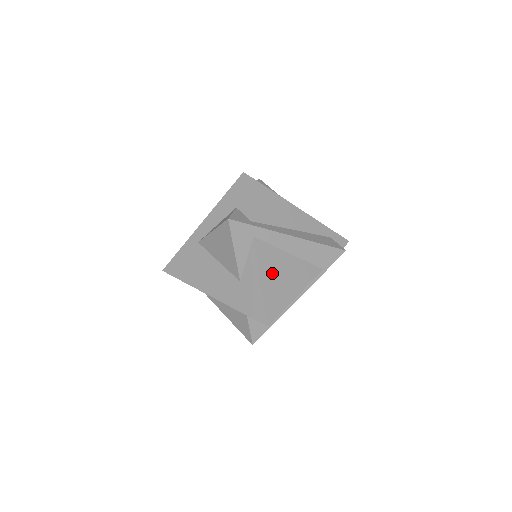
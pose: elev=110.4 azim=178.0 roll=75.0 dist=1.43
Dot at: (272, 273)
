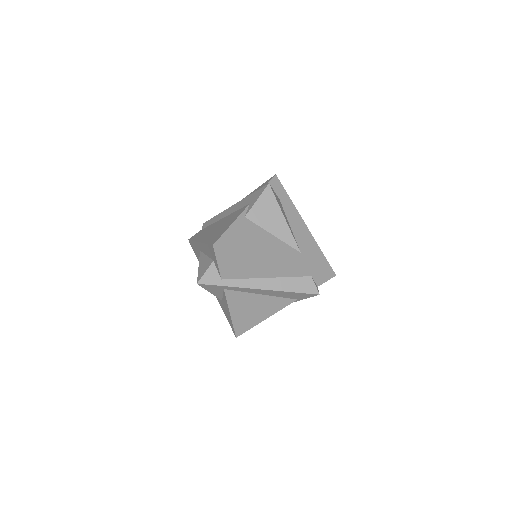
Dot at: (242, 309)
